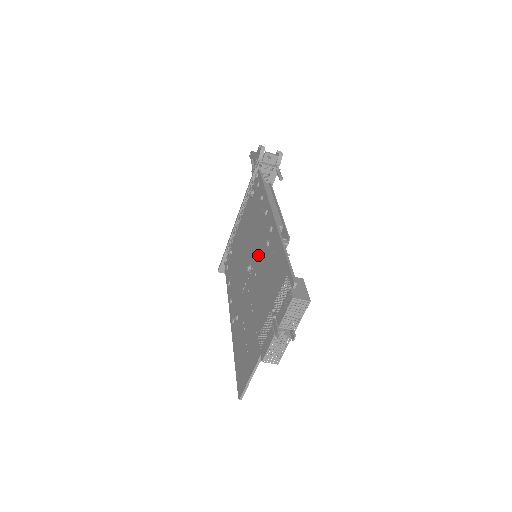
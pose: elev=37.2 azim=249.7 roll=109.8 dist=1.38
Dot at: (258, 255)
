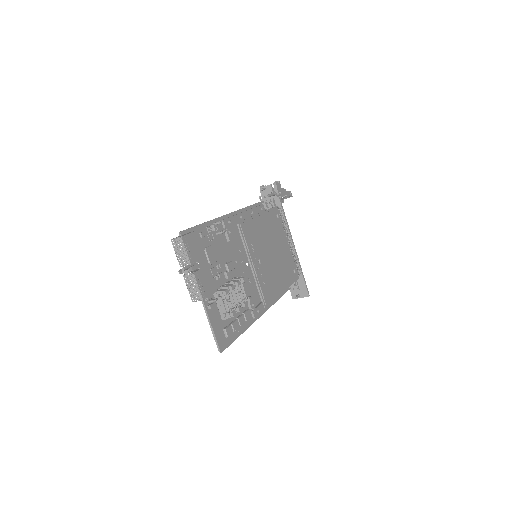
Dot at: (236, 249)
